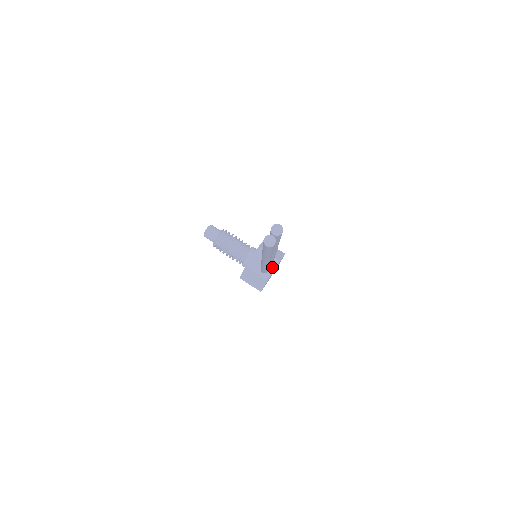
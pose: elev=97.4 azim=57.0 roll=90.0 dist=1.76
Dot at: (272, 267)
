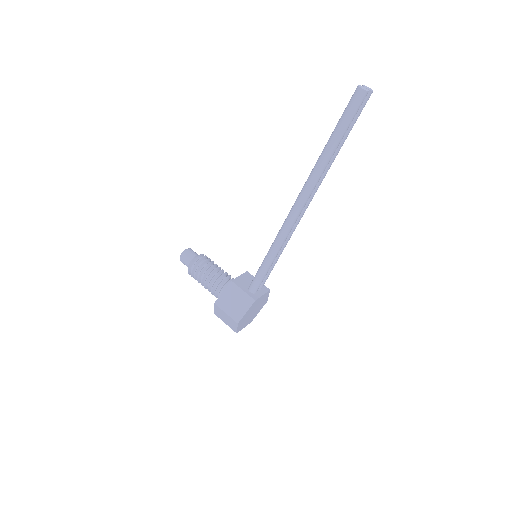
Dot at: (261, 291)
